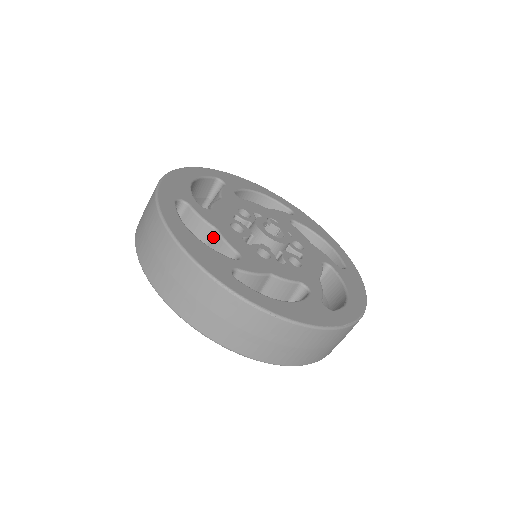
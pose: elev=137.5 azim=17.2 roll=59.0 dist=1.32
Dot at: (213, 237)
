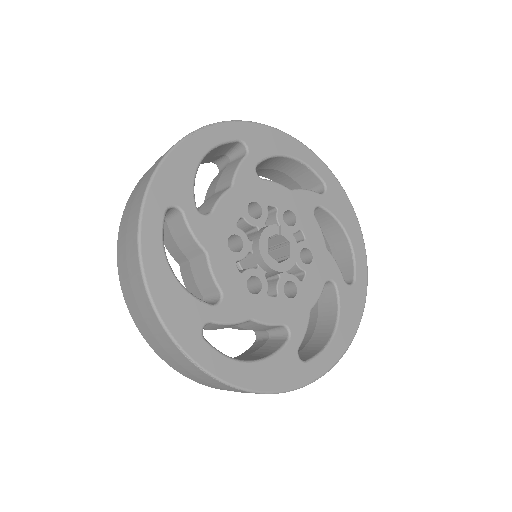
Dot at: (201, 259)
